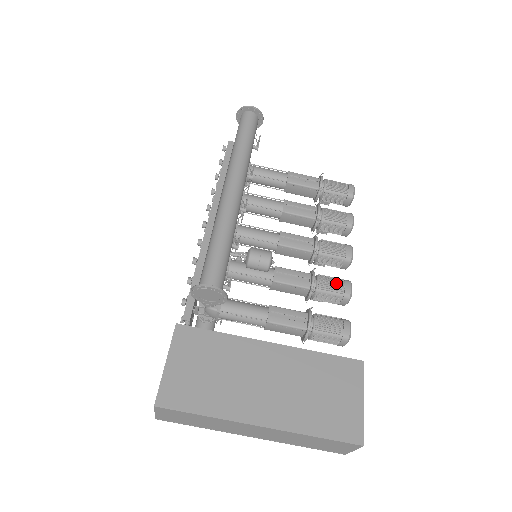
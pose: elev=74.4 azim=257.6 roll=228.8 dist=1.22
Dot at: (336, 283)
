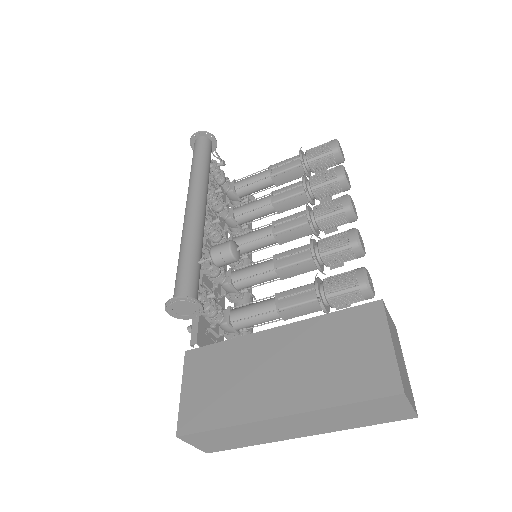
Dot at: (338, 238)
